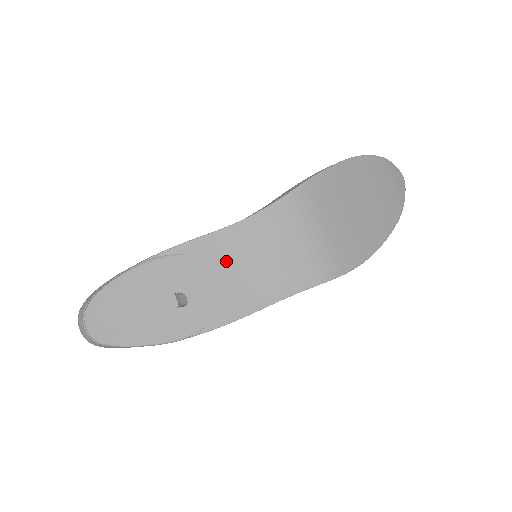
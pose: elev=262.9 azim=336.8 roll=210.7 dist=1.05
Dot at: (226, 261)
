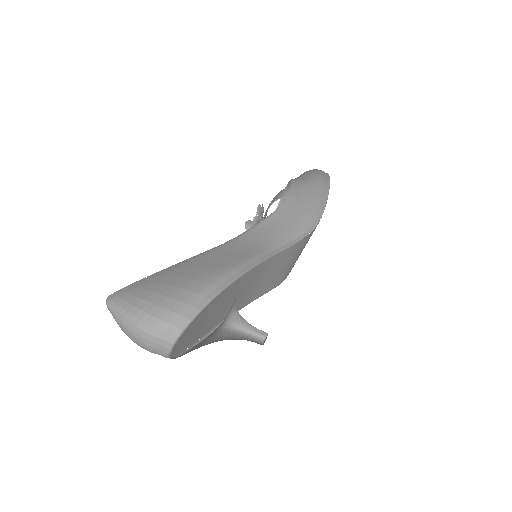
Dot at: (259, 277)
